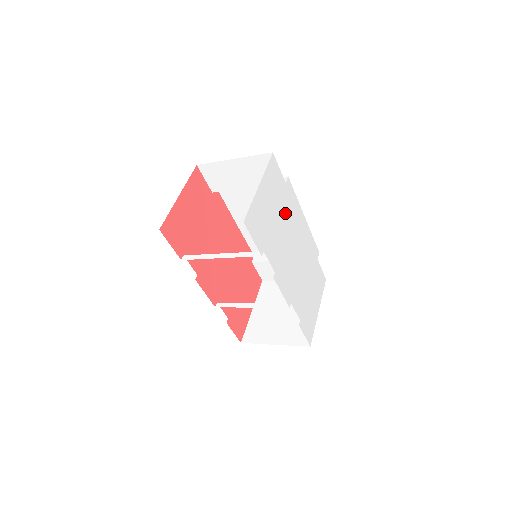
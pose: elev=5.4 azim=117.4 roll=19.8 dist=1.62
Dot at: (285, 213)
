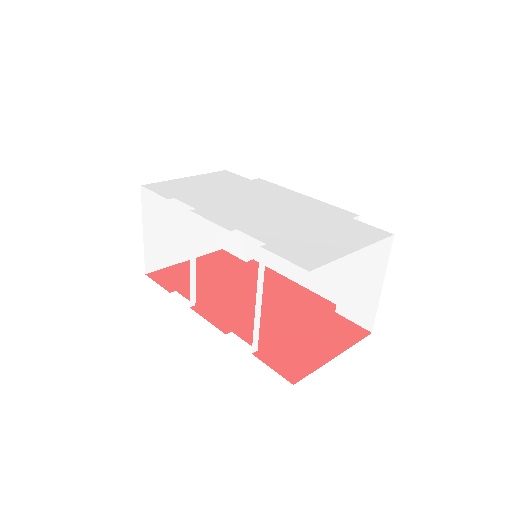
Dot at: (243, 190)
